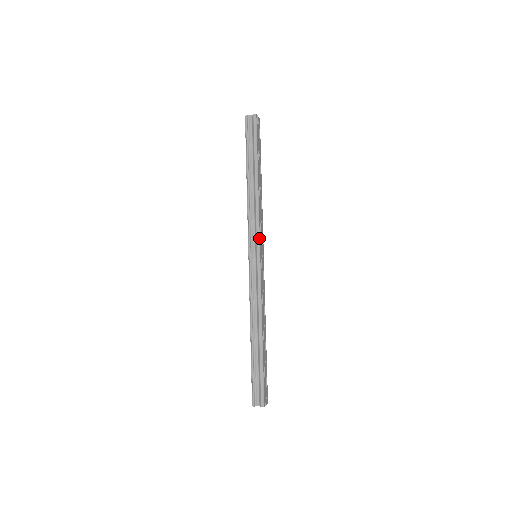
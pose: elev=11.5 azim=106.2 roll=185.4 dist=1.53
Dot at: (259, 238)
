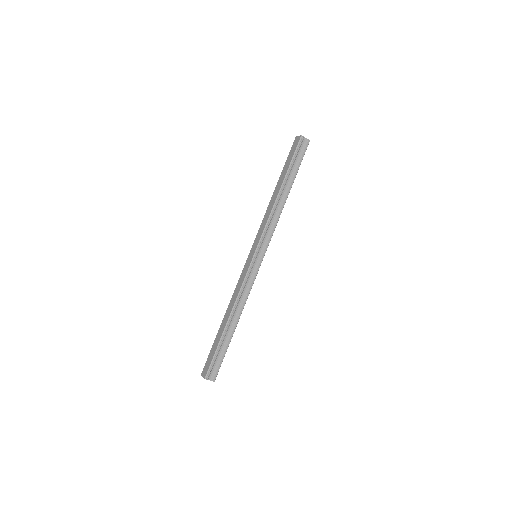
Dot at: occluded
